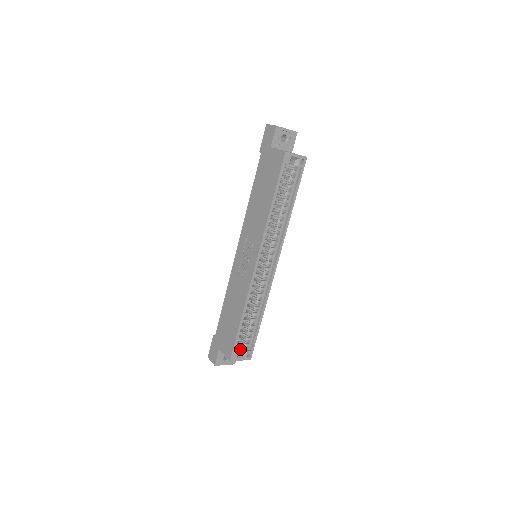
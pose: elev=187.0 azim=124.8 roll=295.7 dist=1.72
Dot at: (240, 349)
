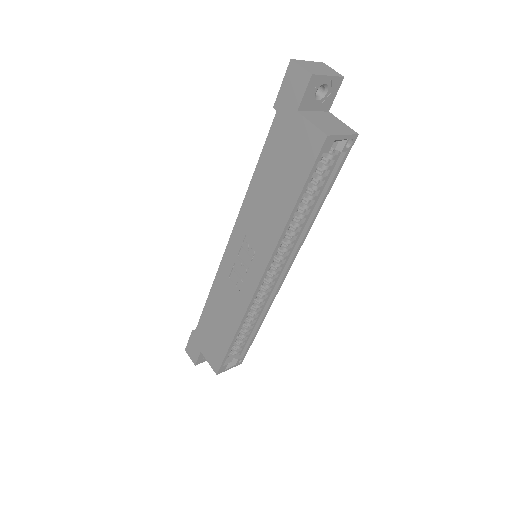
Dot at: occluded
